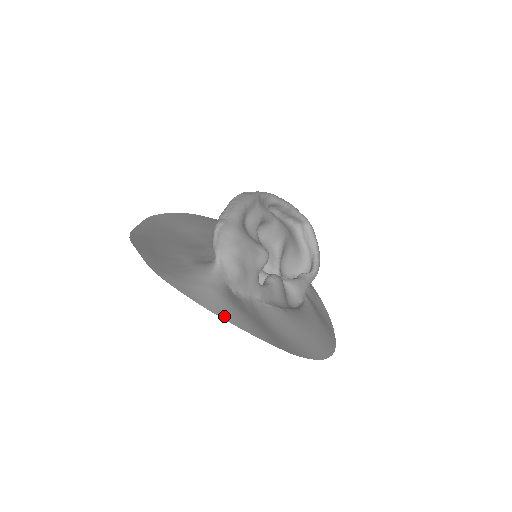
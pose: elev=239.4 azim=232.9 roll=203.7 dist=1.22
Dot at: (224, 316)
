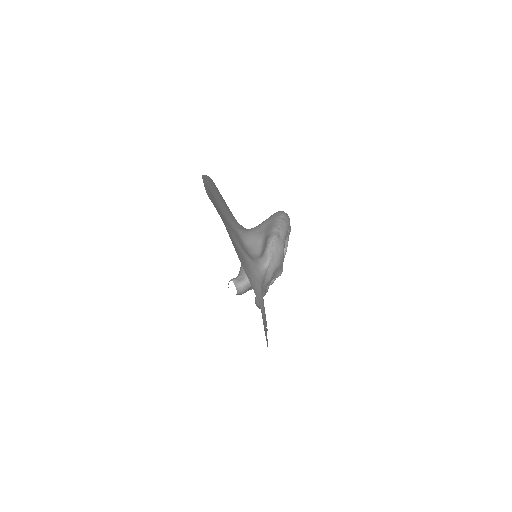
Dot at: (263, 312)
